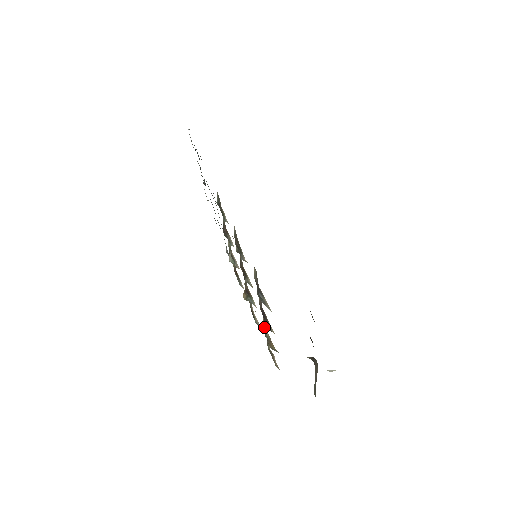
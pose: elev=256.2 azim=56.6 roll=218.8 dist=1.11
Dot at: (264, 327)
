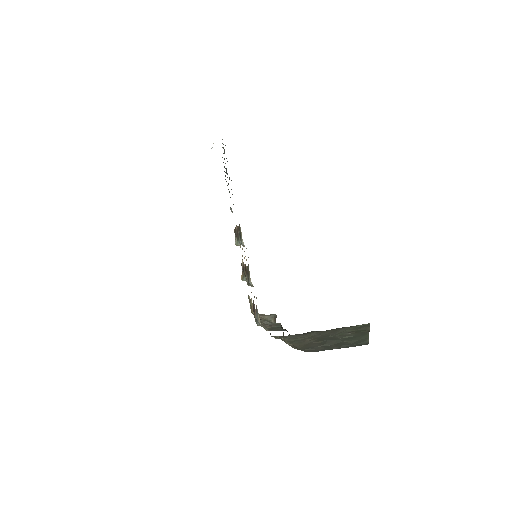
Dot at: (250, 299)
